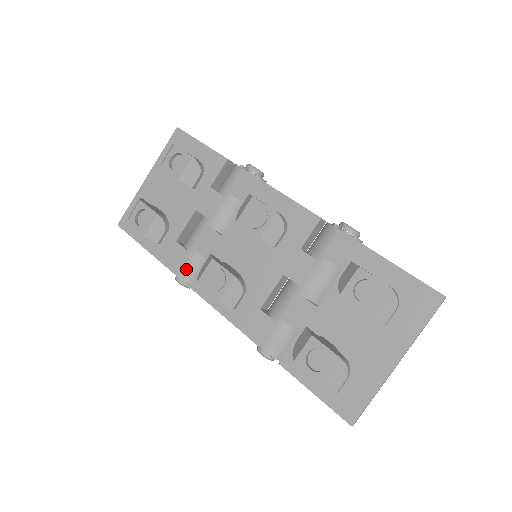
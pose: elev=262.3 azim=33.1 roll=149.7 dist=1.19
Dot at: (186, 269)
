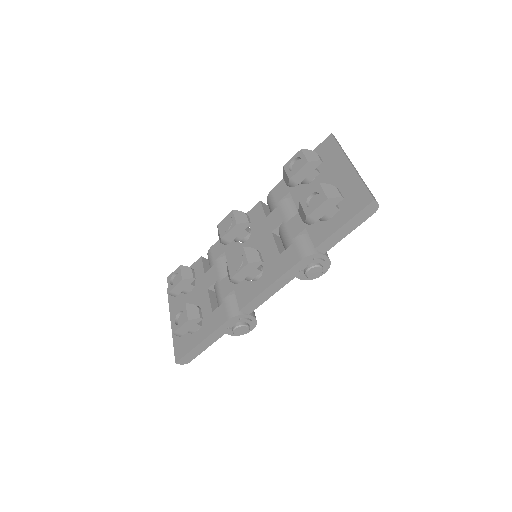
Dot at: (230, 310)
